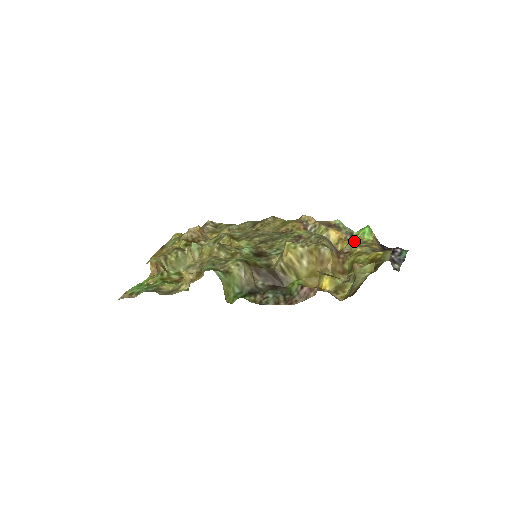
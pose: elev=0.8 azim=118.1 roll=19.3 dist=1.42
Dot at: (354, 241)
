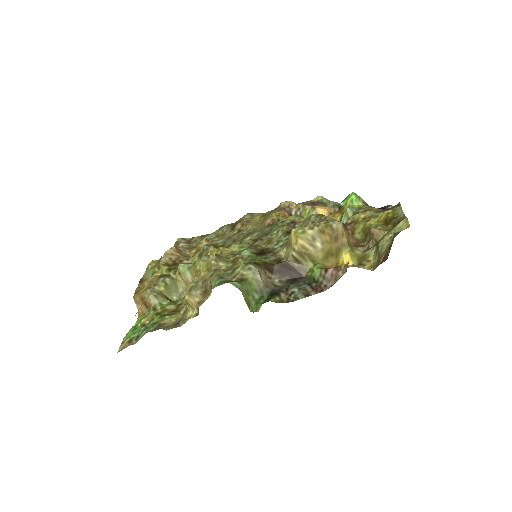
Dot at: (350, 210)
